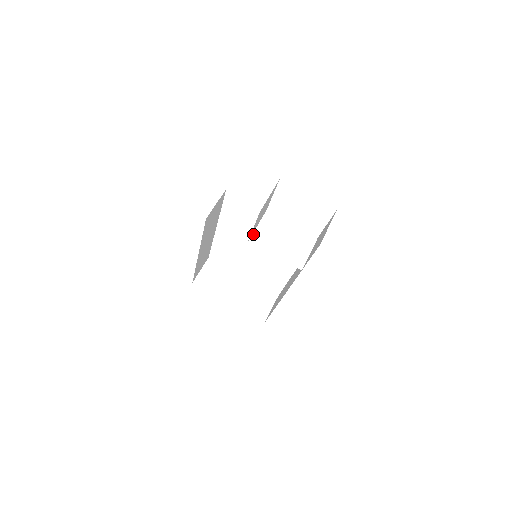
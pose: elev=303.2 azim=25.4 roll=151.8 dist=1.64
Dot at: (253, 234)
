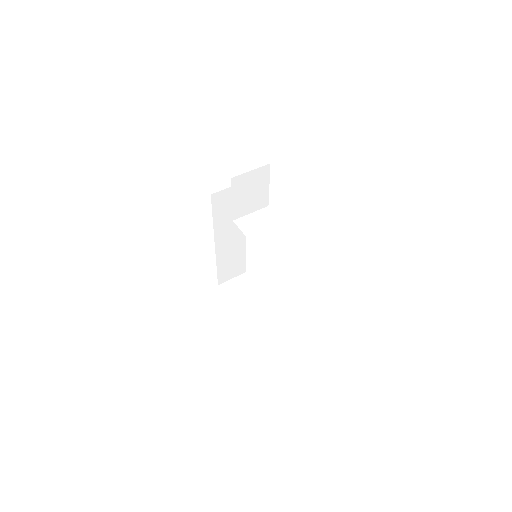
Dot at: (242, 217)
